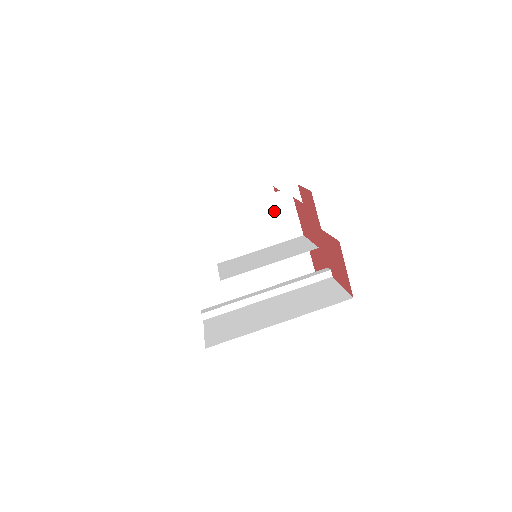
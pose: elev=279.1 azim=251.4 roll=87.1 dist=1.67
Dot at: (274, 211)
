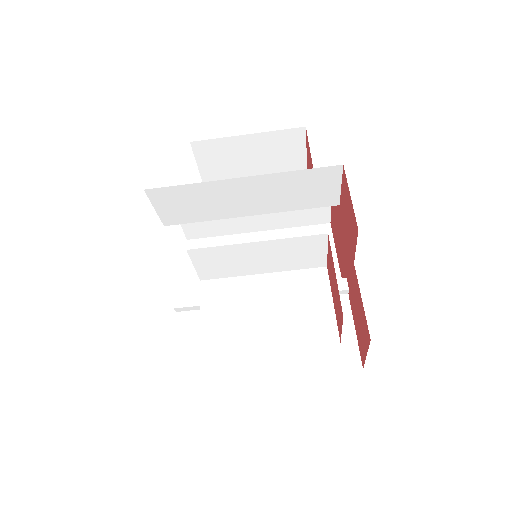
Dot at: (294, 244)
